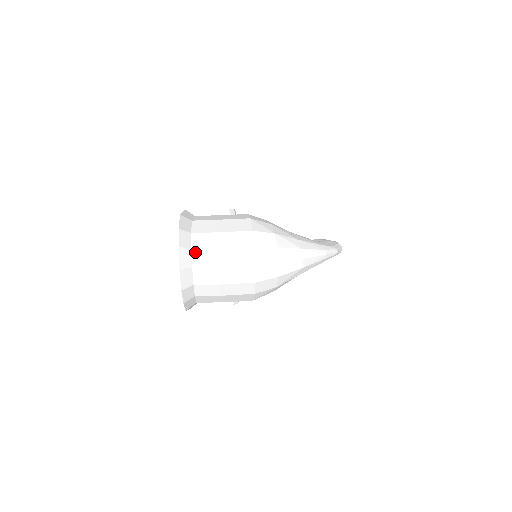
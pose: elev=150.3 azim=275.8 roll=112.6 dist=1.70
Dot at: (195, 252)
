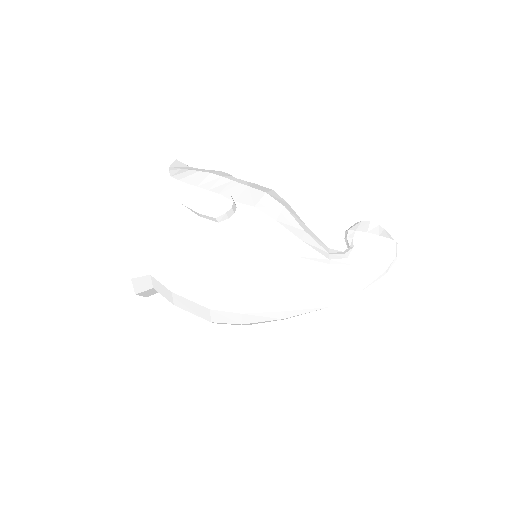
Dot at: (154, 280)
